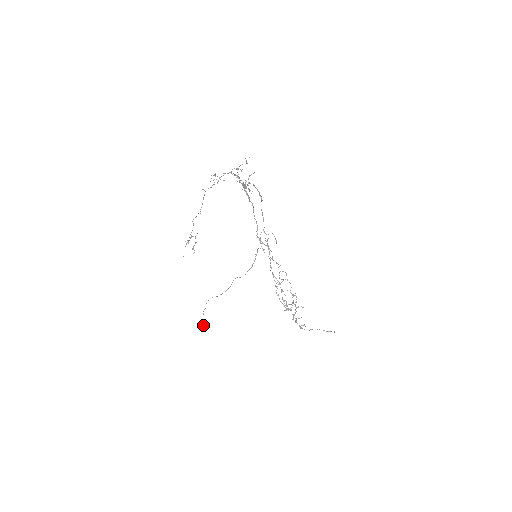
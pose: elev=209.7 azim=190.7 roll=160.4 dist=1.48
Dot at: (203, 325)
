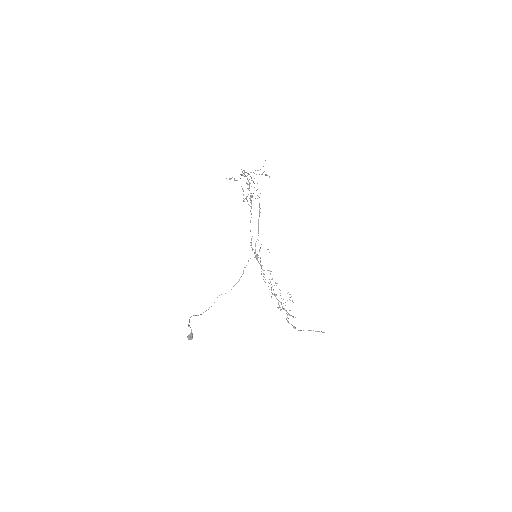
Dot at: (191, 335)
